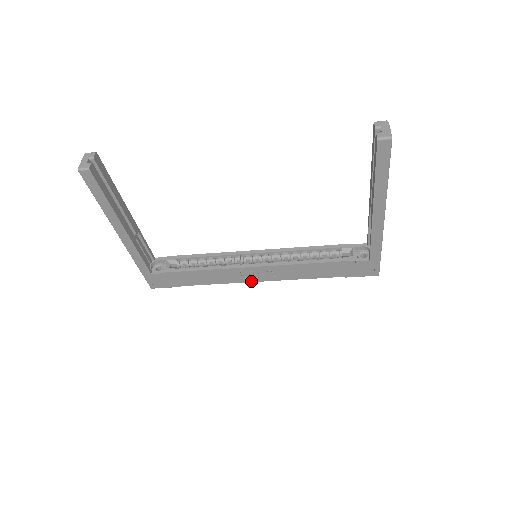
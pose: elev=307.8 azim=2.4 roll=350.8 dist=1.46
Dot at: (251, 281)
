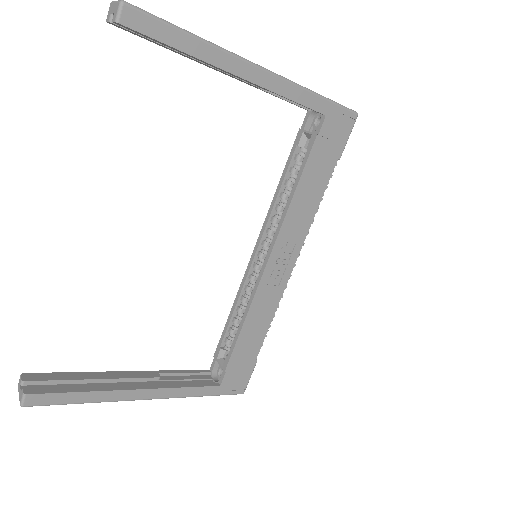
Dot at: (288, 277)
